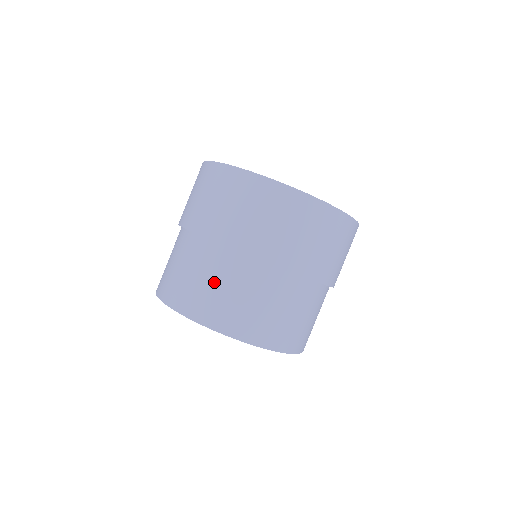
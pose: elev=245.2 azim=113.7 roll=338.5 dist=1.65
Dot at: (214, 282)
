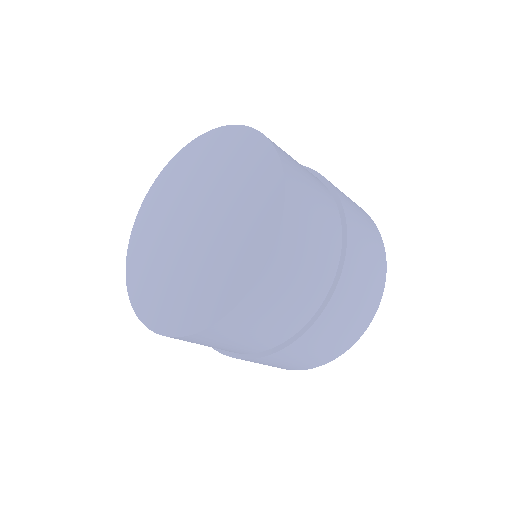
Dot at: occluded
